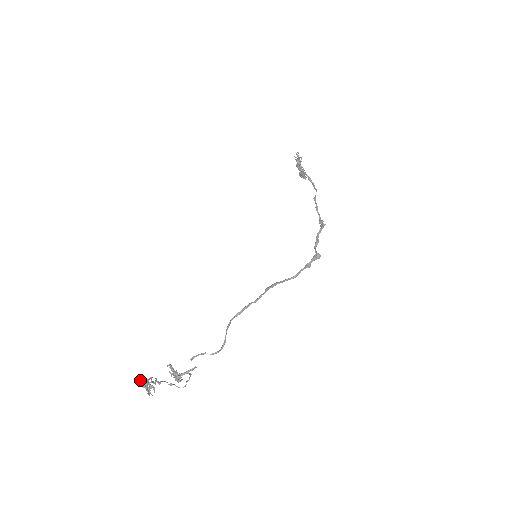
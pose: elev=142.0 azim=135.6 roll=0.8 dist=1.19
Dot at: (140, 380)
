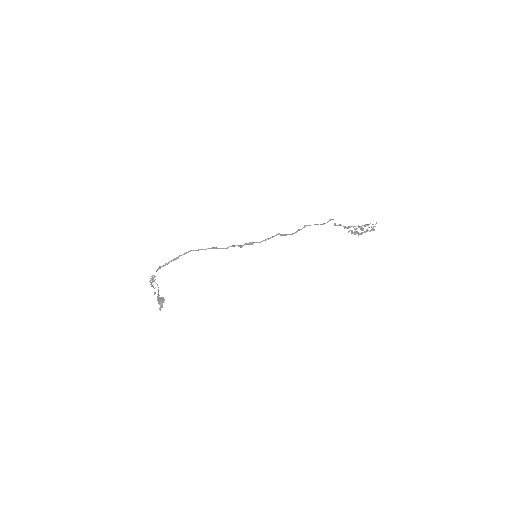
Dot at: occluded
